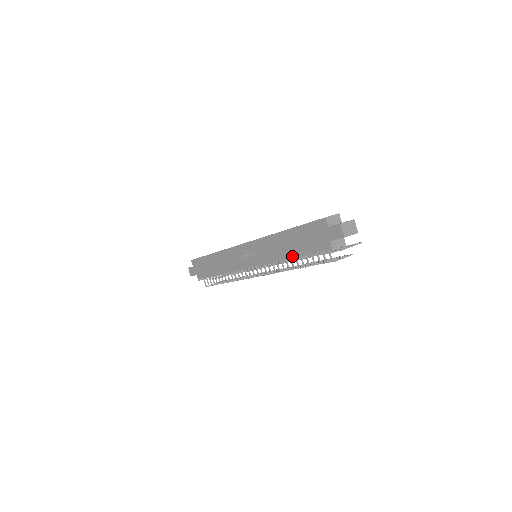
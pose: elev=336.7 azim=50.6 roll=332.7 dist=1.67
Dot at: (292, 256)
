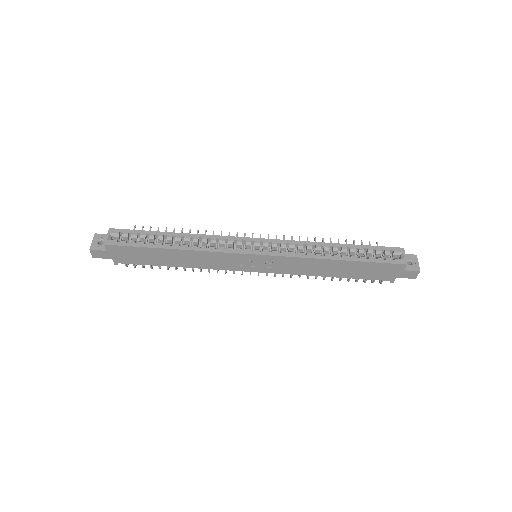
Dot at: (336, 277)
